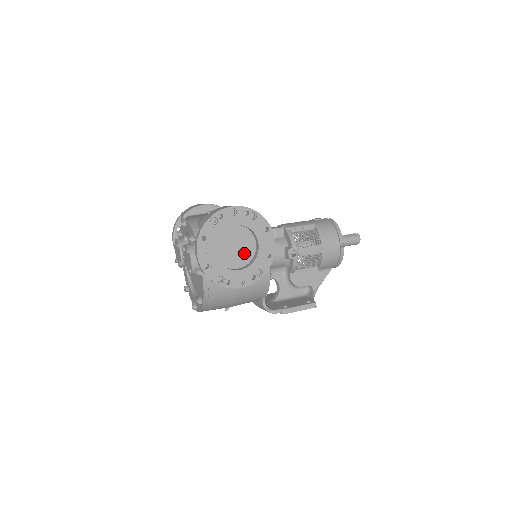
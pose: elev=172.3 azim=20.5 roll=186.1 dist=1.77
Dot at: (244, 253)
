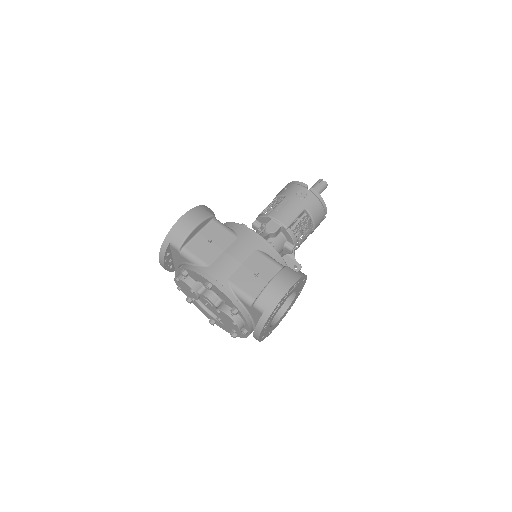
Dot at: occluded
